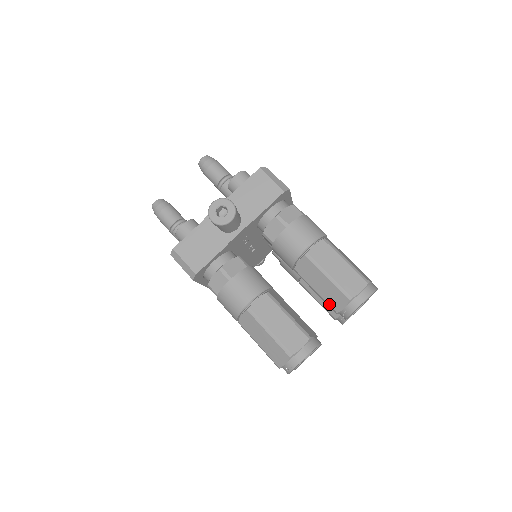
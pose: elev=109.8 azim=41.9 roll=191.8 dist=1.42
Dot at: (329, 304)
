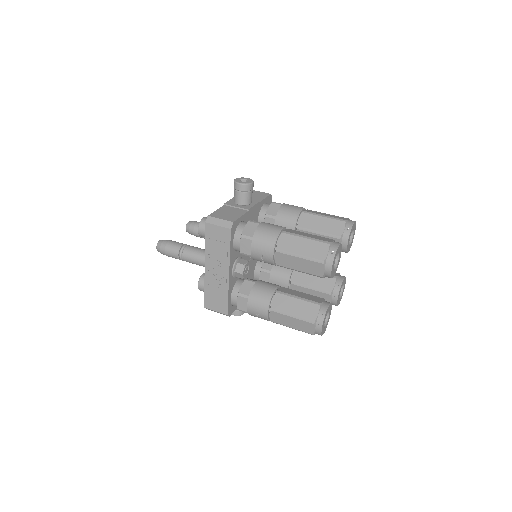
Dot at: (332, 234)
